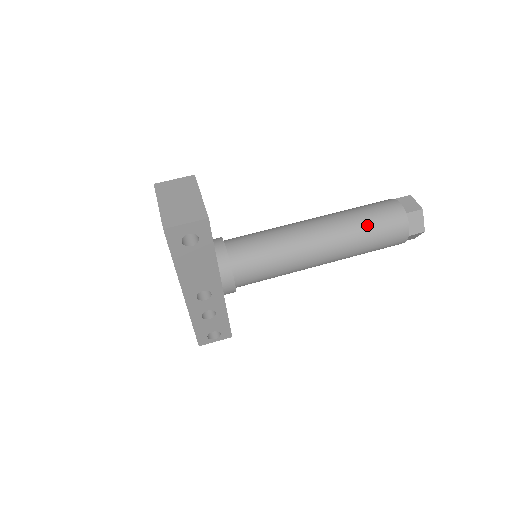
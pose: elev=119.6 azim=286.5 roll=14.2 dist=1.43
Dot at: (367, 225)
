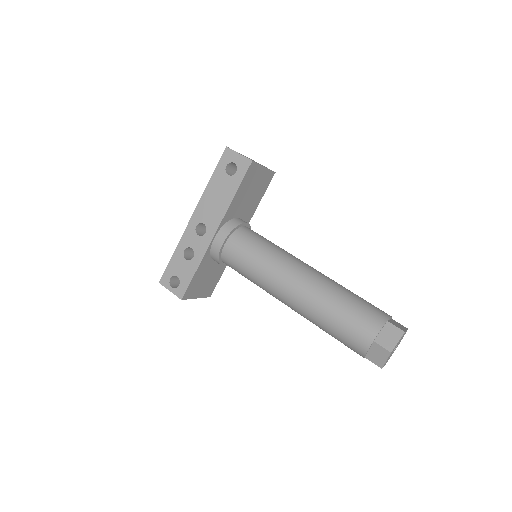
Dot at: (347, 297)
